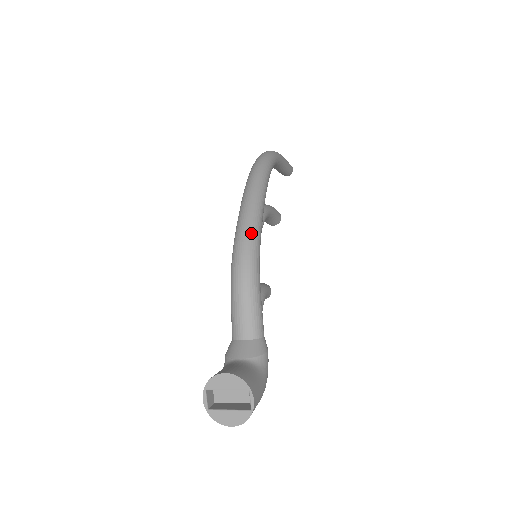
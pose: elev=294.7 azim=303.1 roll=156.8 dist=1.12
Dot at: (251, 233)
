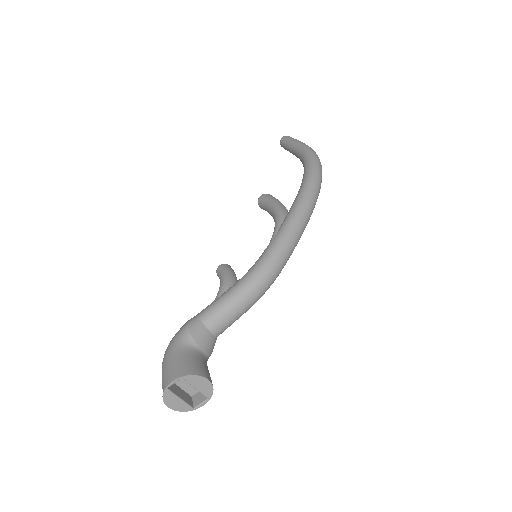
Dot at: occluded
